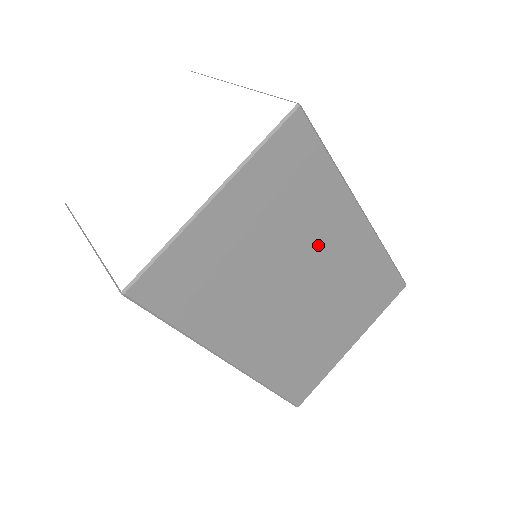
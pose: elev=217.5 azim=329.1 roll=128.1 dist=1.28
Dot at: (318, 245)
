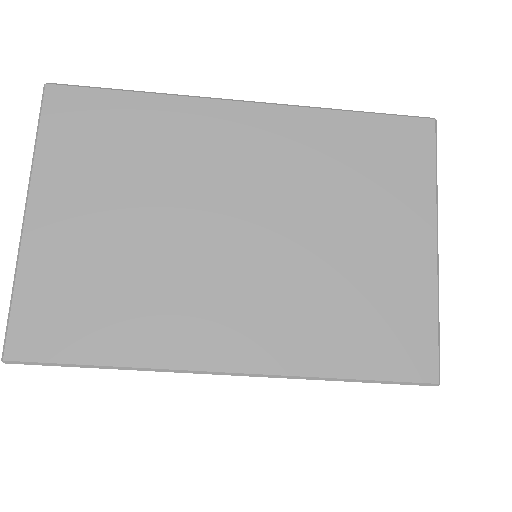
Dot at: (210, 171)
